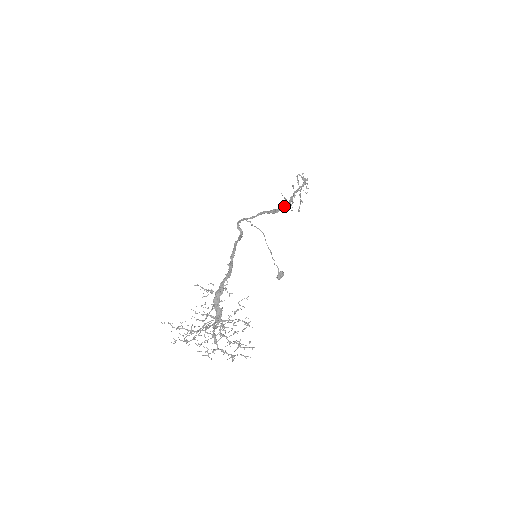
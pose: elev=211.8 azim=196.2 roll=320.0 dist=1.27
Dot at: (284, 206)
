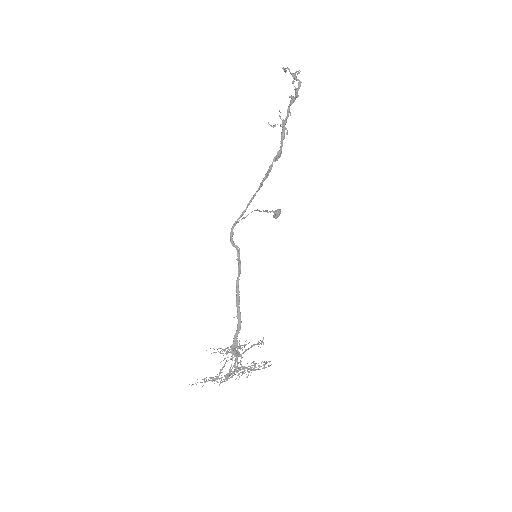
Dot at: (276, 158)
